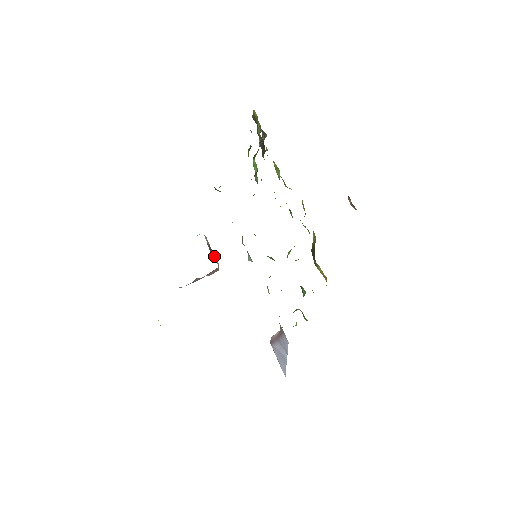
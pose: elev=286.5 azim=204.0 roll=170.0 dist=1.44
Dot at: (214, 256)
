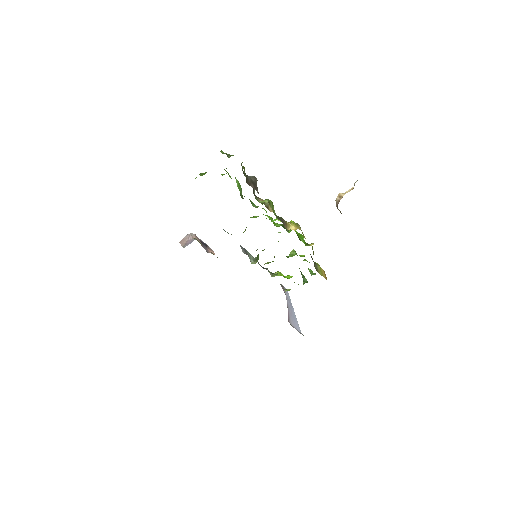
Dot at: (208, 248)
